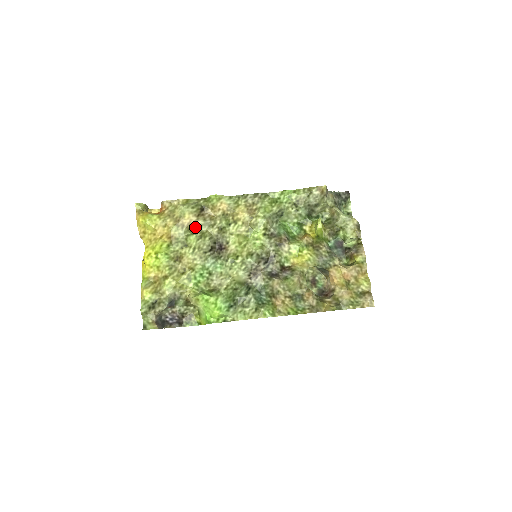
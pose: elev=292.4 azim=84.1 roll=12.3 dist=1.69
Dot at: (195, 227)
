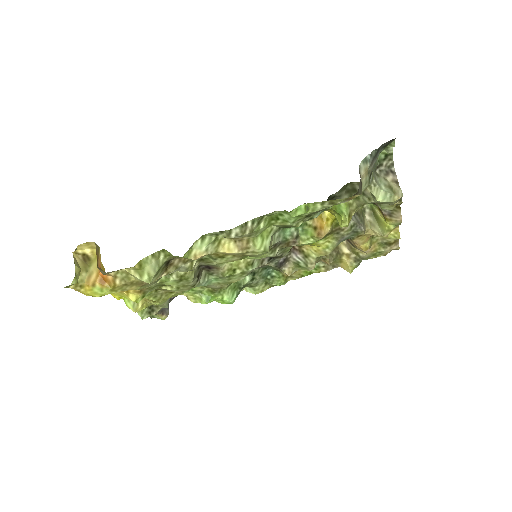
Dot at: occluded
